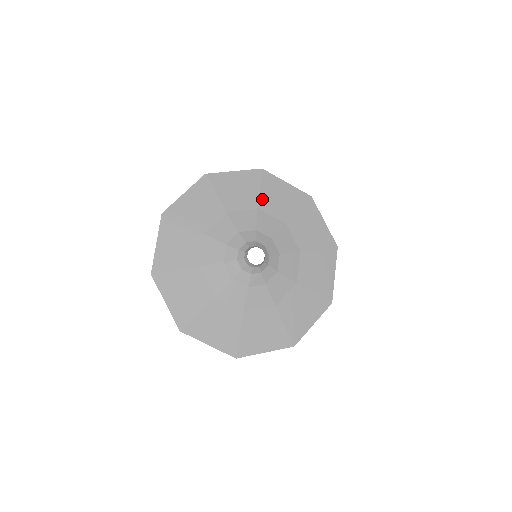
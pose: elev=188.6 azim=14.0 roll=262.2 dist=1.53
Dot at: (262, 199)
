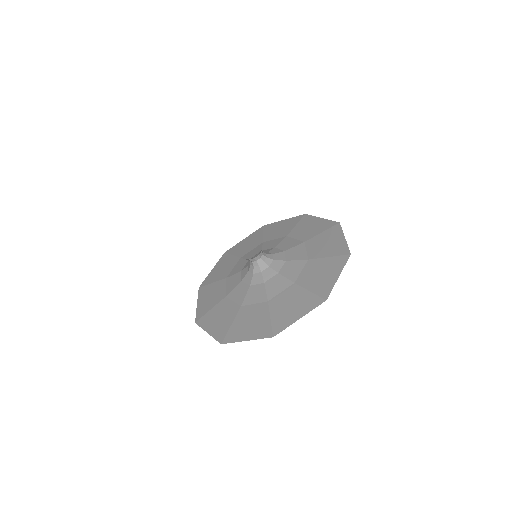
Dot at: (238, 255)
